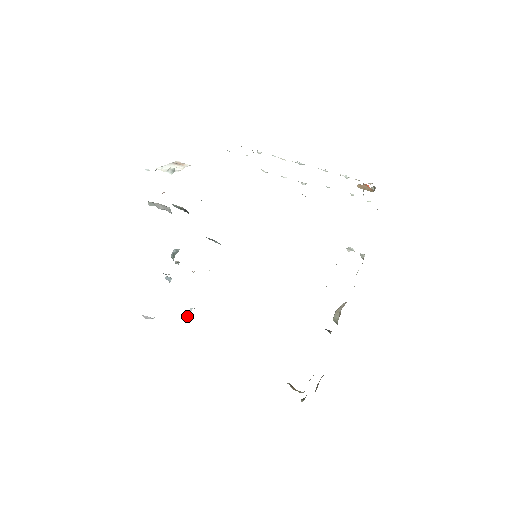
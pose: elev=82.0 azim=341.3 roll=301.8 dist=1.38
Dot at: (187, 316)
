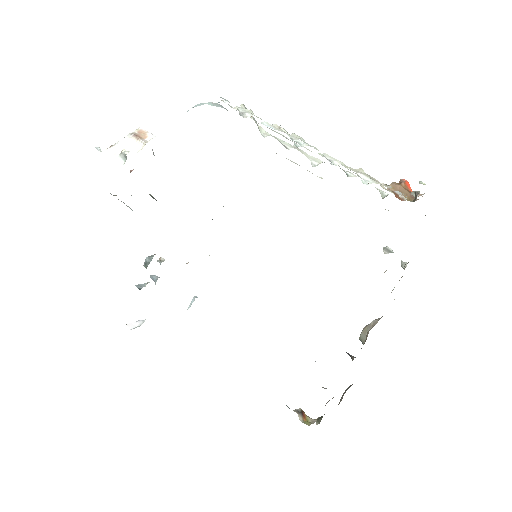
Dot at: (190, 306)
